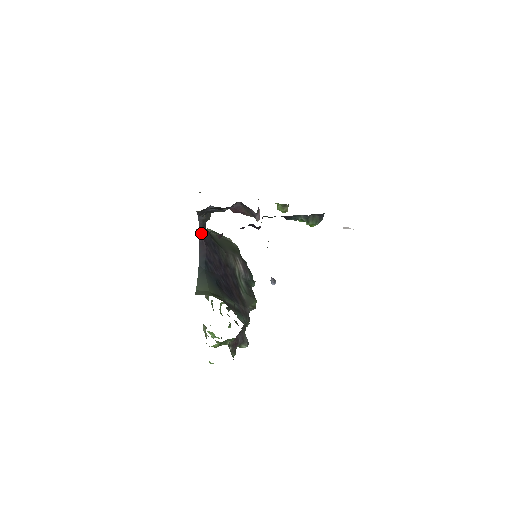
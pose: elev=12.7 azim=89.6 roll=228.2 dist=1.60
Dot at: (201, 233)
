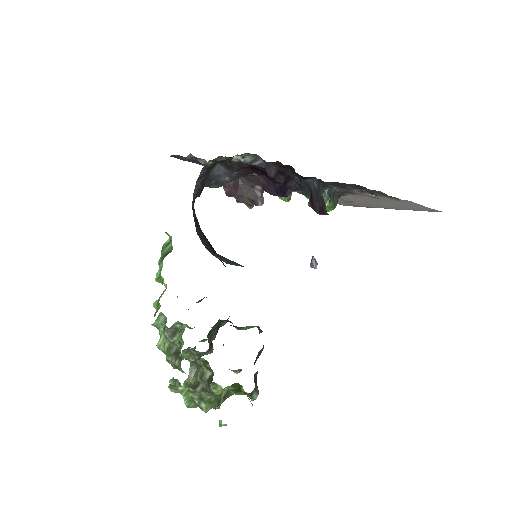
Dot at: (193, 209)
